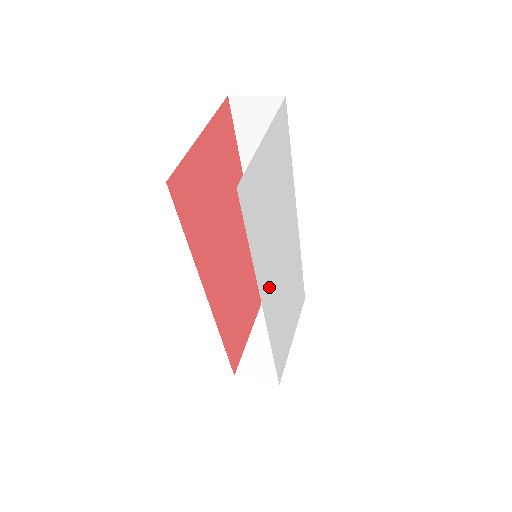
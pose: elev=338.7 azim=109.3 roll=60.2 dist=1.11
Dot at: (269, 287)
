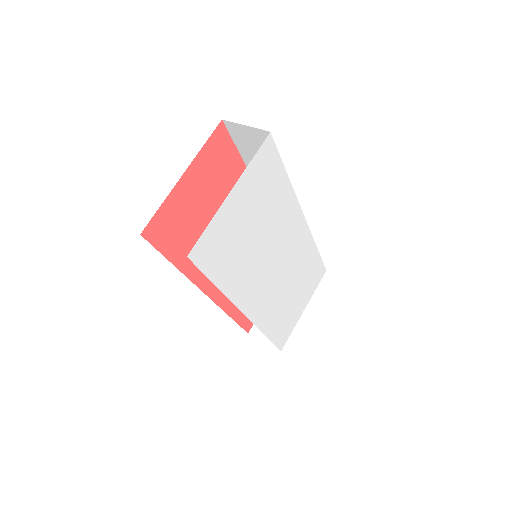
Dot at: (255, 295)
